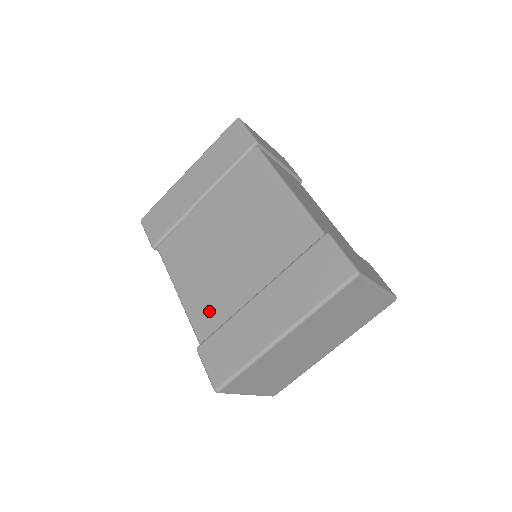
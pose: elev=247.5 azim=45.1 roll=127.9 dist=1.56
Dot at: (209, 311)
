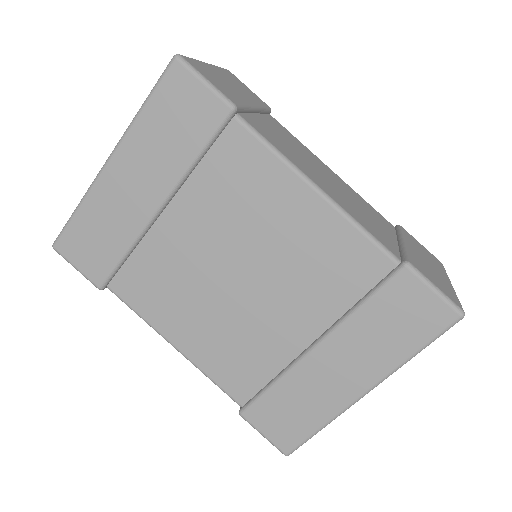
Dot at: (240, 369)
